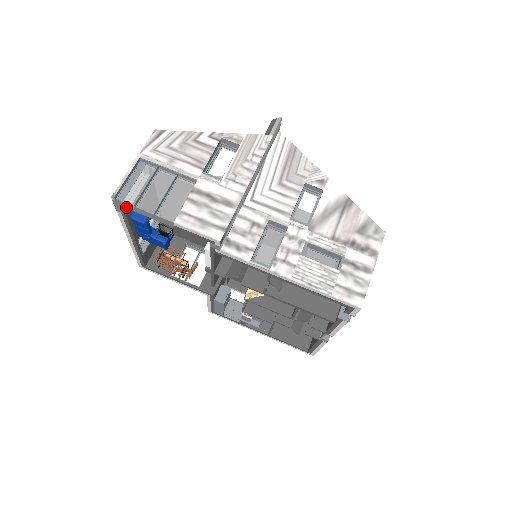
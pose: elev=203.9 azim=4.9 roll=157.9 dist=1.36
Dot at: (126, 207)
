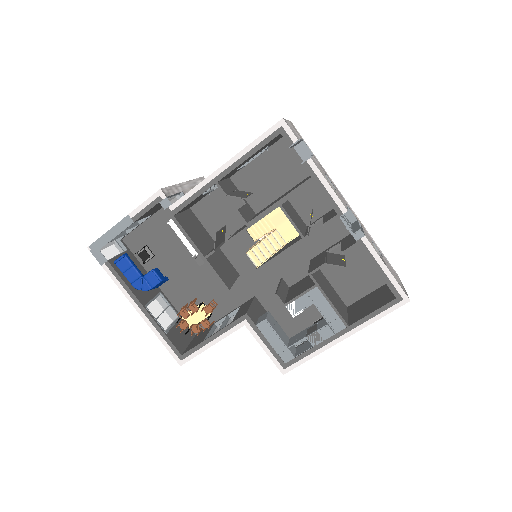
Dot at: (100, 247)
